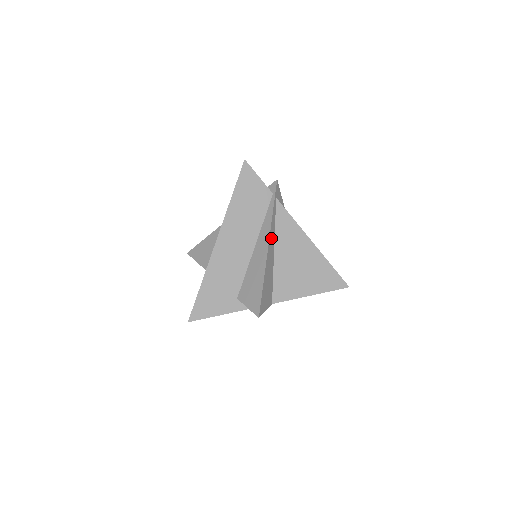
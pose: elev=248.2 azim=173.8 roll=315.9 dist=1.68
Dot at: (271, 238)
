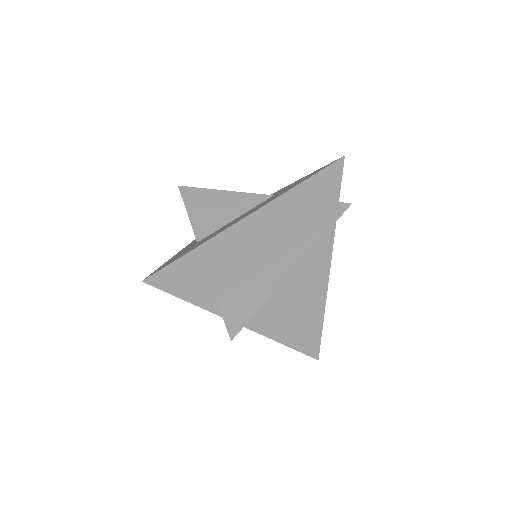
Dot at: occluded
